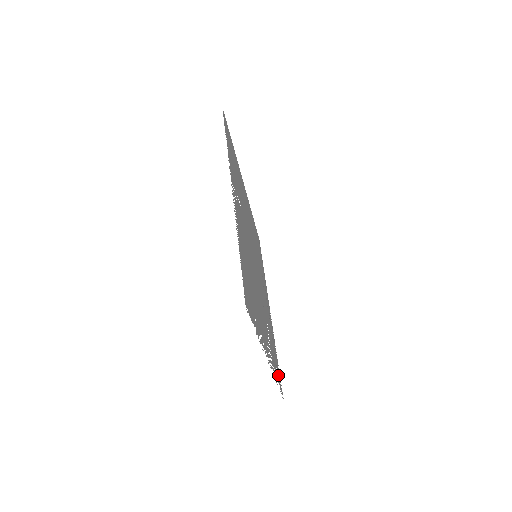
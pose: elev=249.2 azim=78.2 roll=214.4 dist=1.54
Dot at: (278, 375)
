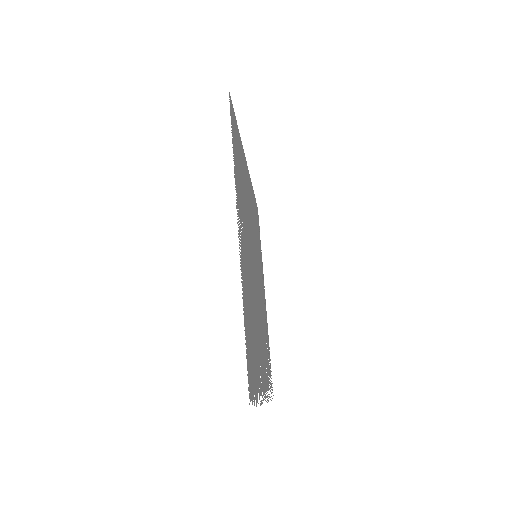
Dot at: (270, 380)
